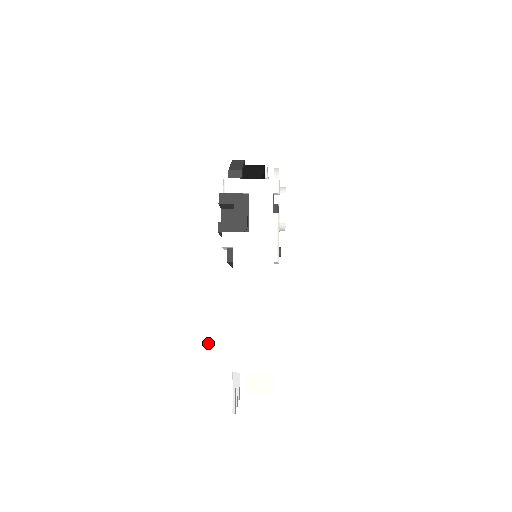
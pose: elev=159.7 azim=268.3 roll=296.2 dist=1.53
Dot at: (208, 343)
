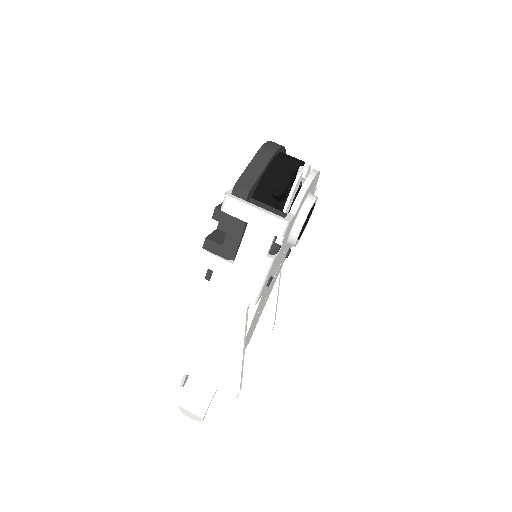
Dot at: (165, 340)
